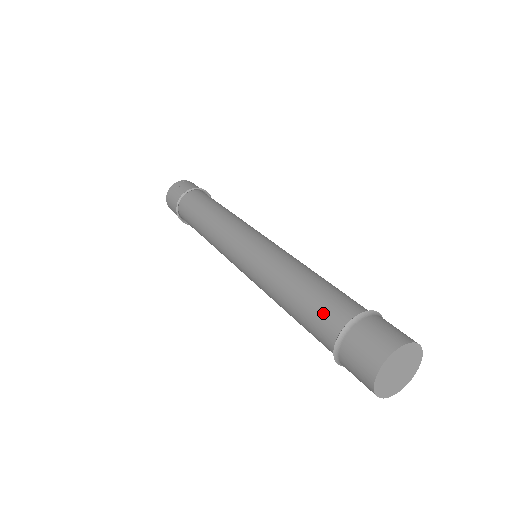
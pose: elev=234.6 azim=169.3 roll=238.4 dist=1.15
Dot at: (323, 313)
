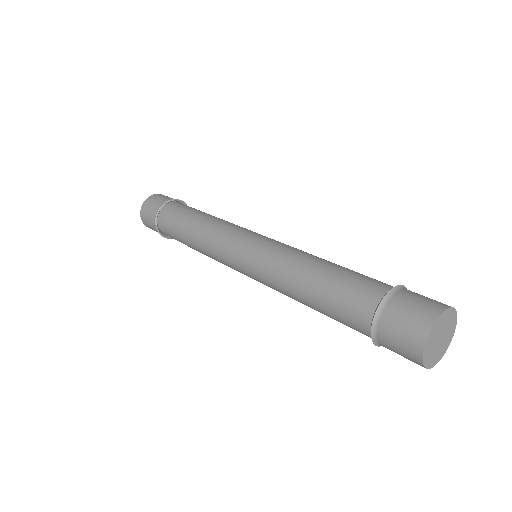
Dot at: (363, 281)
